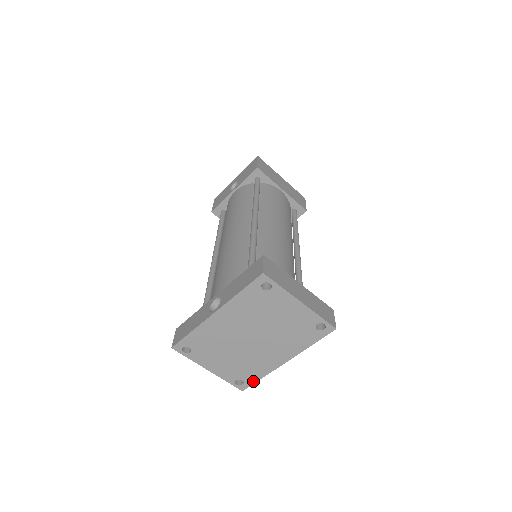
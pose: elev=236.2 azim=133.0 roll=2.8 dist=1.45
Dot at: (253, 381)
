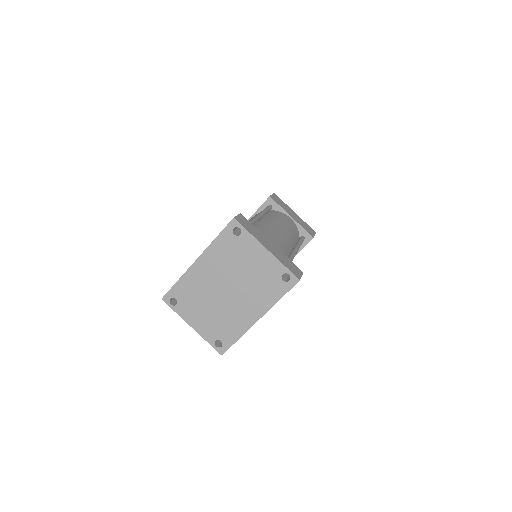
Dot at: (231, 343)
